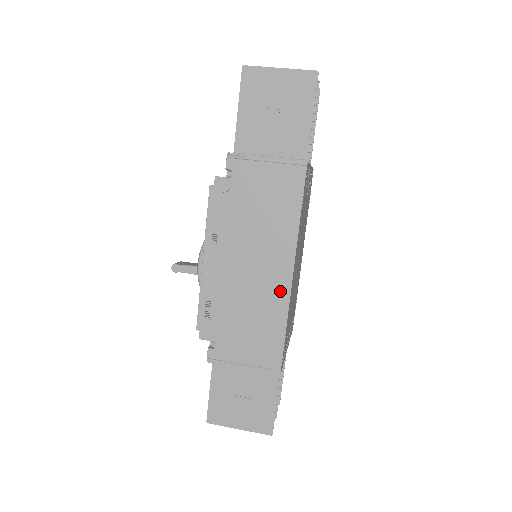
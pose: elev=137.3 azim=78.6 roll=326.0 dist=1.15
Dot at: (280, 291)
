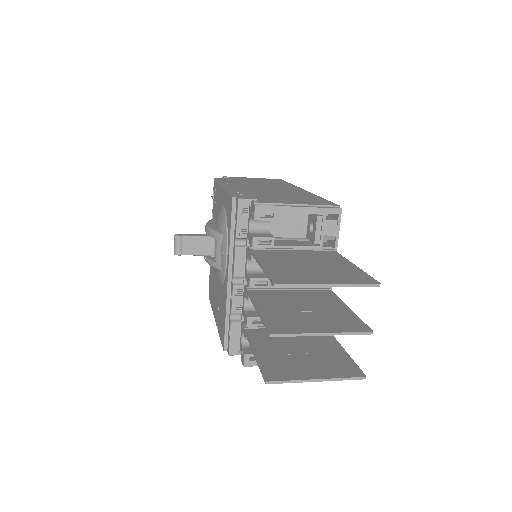
Dot at: (301, 192)
